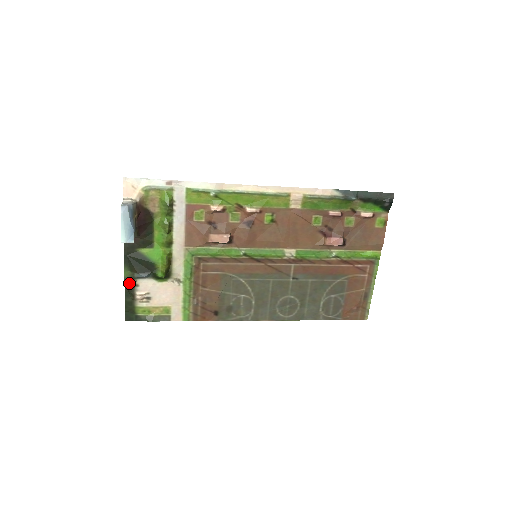
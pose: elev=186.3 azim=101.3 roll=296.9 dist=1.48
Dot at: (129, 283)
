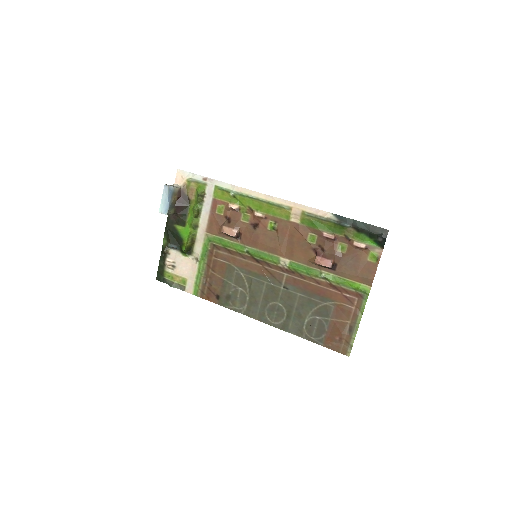
Dot at: (163, 249)
